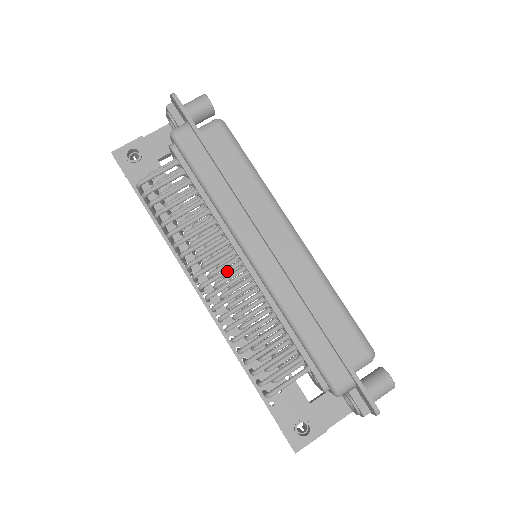
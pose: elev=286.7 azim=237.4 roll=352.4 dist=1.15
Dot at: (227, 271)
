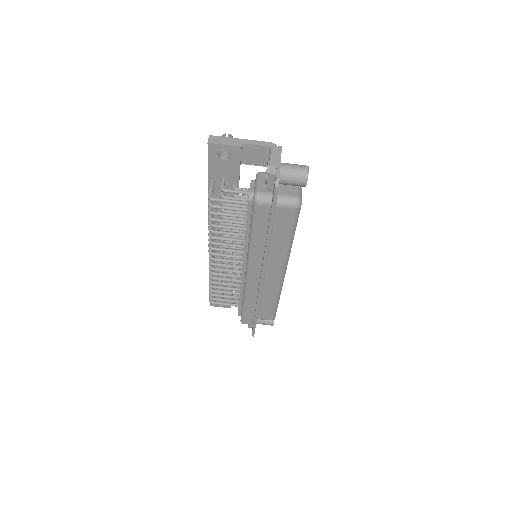
Dot at: (231, 262)
